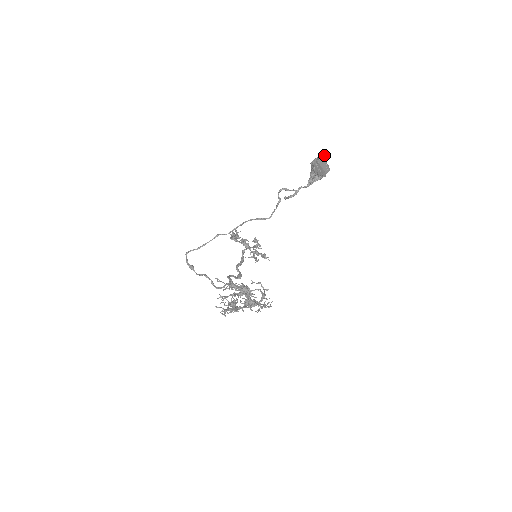
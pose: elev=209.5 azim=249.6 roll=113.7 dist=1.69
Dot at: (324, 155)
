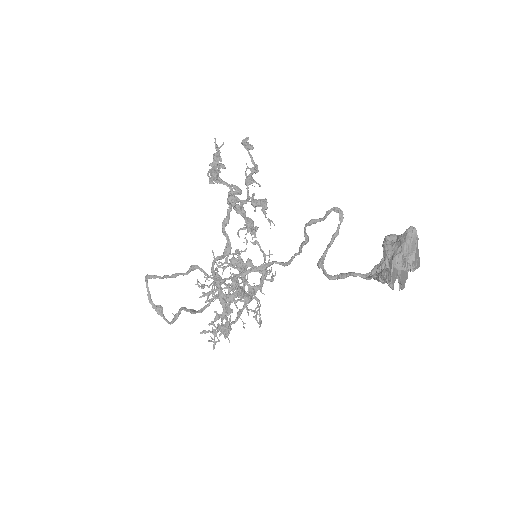
Dot at: (417, 241)
